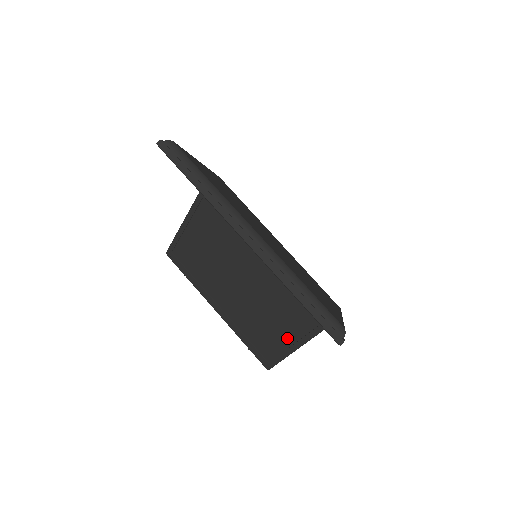
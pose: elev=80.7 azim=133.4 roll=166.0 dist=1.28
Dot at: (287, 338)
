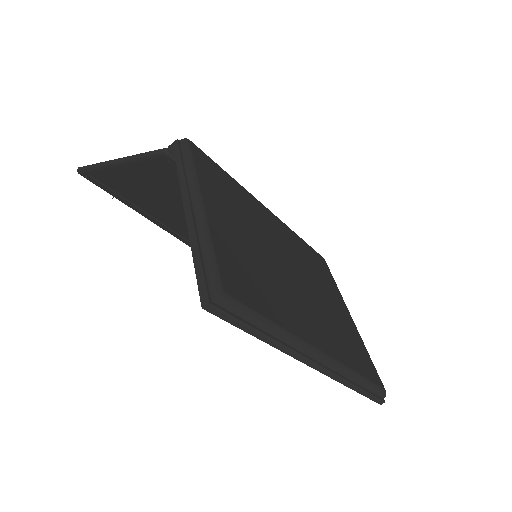
Dot at: occluded
